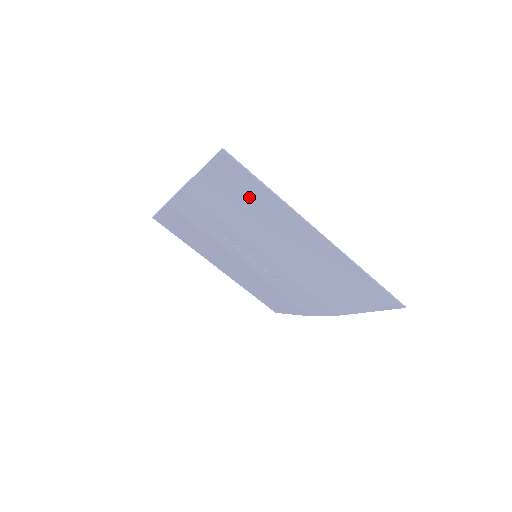
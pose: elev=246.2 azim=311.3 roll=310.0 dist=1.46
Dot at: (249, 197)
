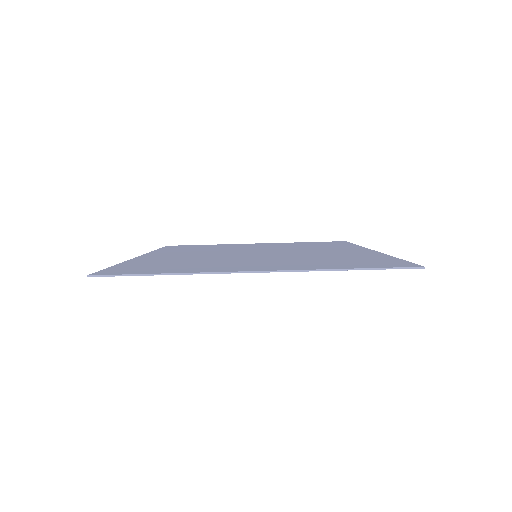
Dot at: occluded
